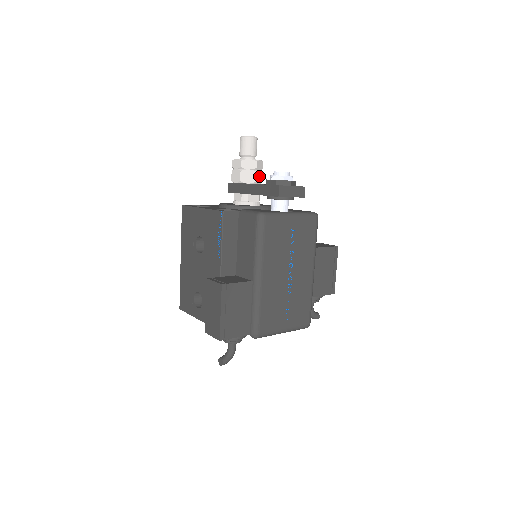
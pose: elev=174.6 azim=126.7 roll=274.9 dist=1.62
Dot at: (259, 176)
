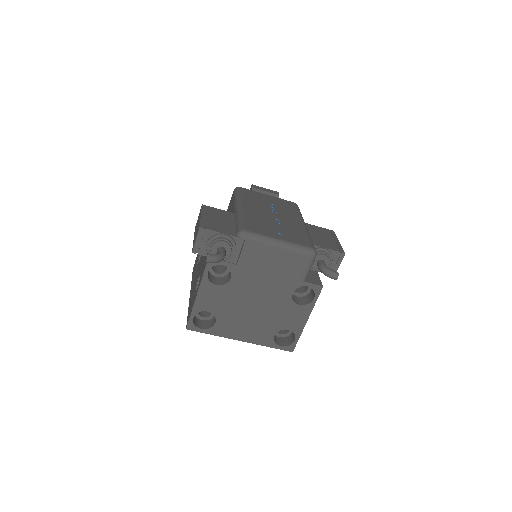
Dot at: occluded
